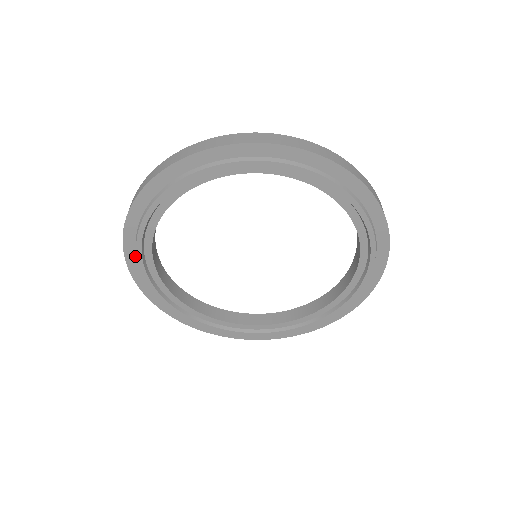
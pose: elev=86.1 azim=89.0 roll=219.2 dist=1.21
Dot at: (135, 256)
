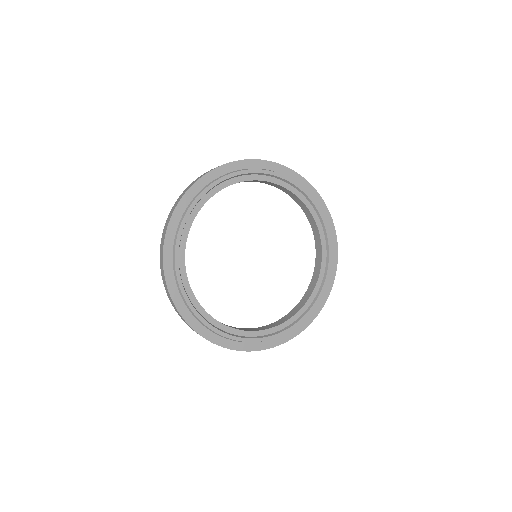
Dot at: (204, 328)
